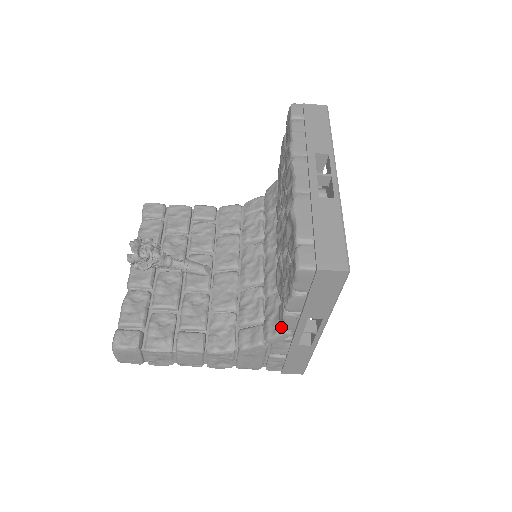
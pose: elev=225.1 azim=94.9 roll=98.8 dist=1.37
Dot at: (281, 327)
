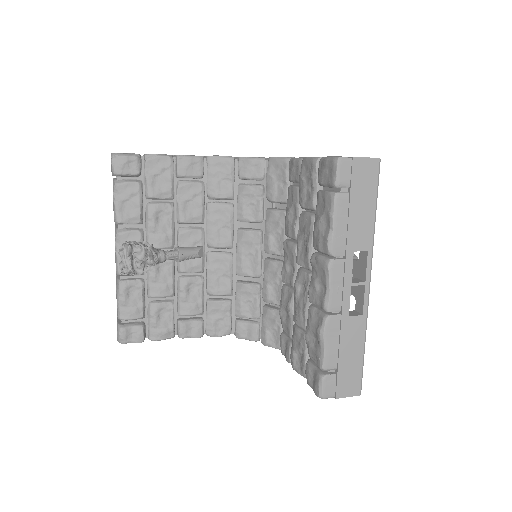
Dot at: occluded
